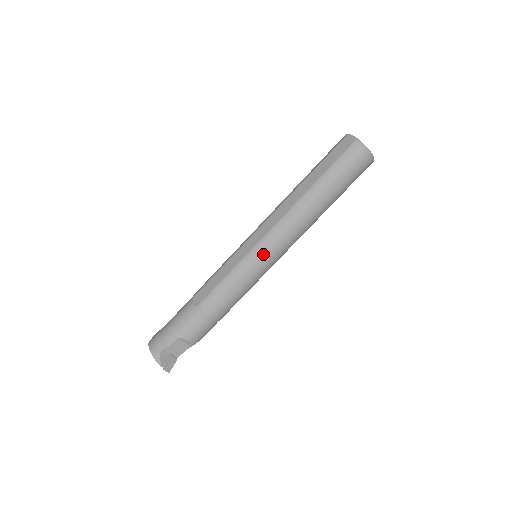
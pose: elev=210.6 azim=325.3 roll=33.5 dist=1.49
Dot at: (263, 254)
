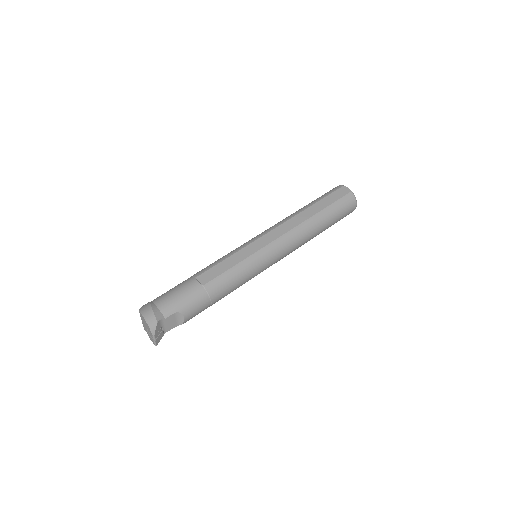
Dot at: (271, 255)
